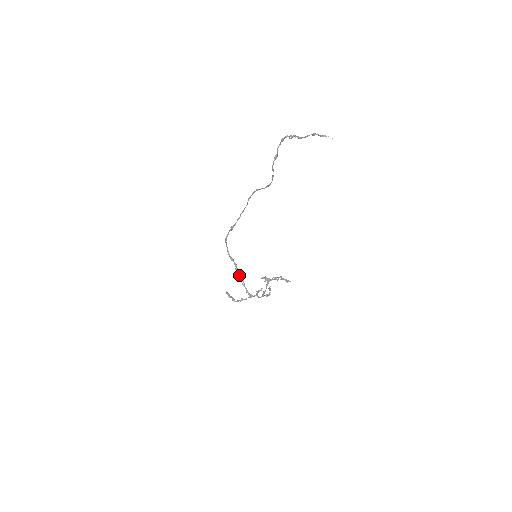
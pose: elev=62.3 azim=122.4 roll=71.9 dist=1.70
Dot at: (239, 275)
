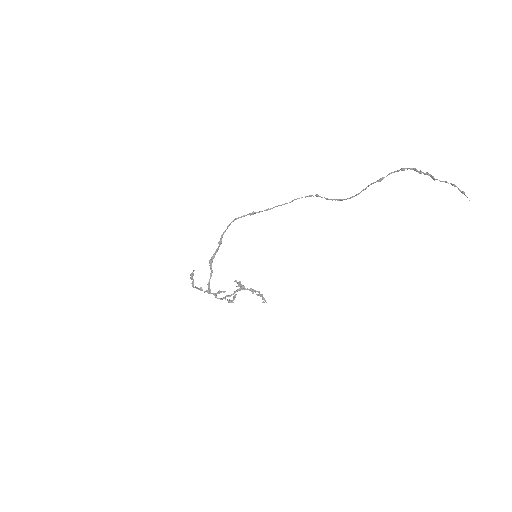
Dot at: occluded
